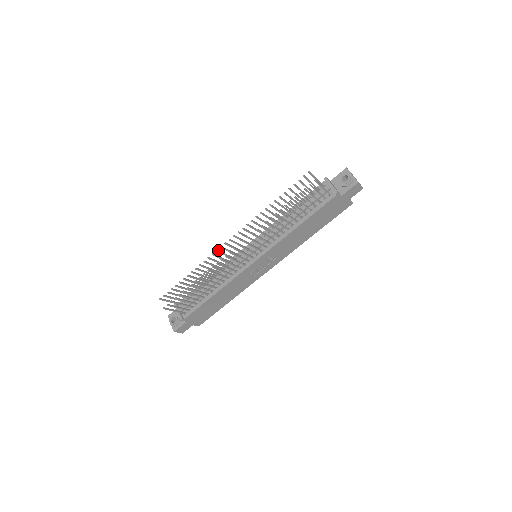
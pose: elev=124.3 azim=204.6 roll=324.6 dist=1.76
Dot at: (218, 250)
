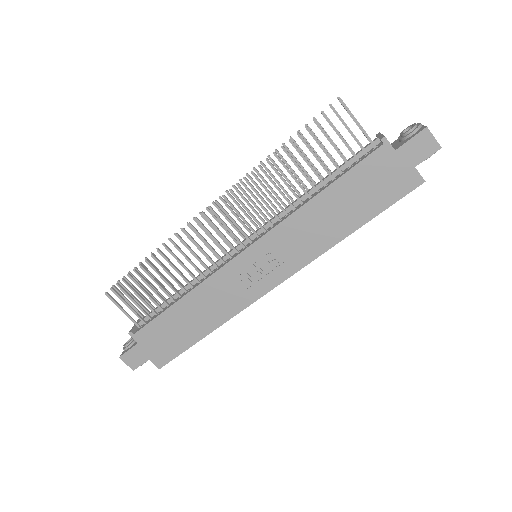
Dot at: occluded
